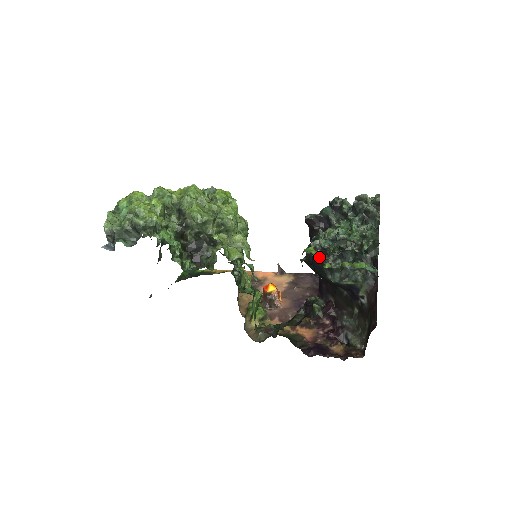
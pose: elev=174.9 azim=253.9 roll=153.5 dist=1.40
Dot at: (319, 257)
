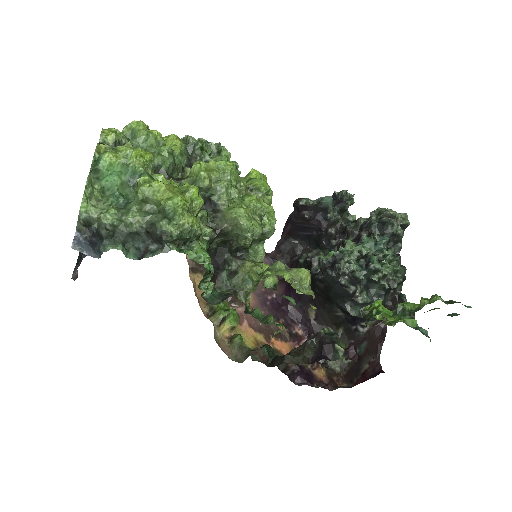
Dot at: (384, 313)
